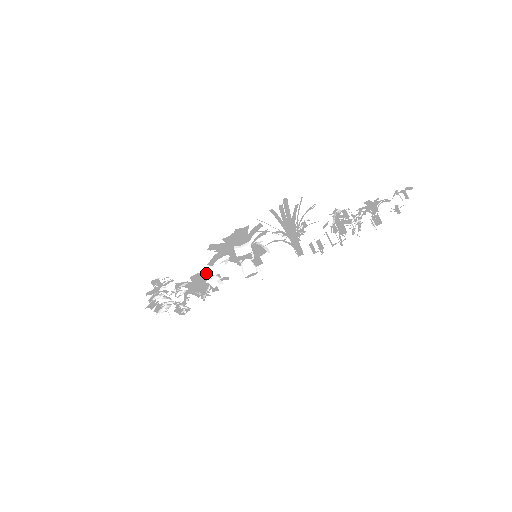
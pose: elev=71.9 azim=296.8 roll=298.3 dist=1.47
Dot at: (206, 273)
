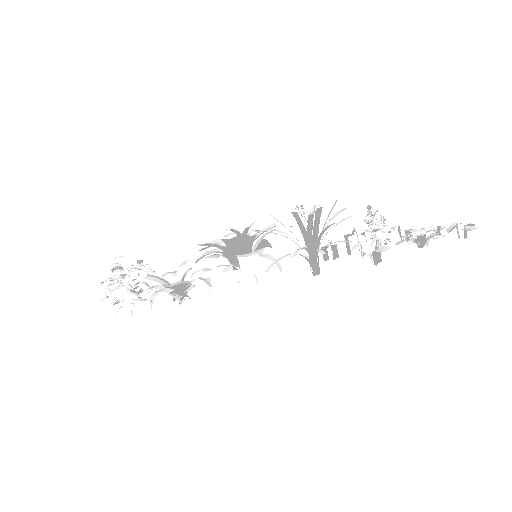
Dot at: (188, 269)
